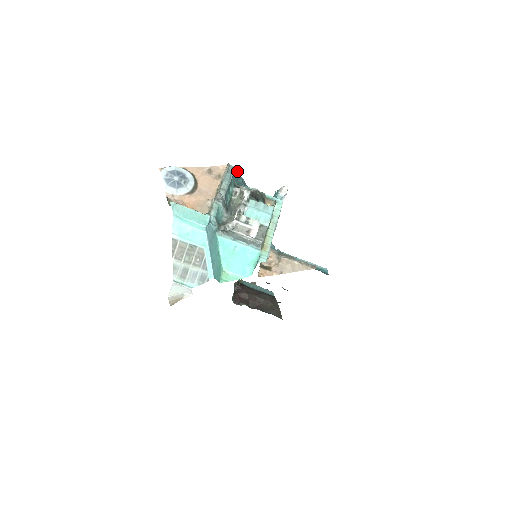
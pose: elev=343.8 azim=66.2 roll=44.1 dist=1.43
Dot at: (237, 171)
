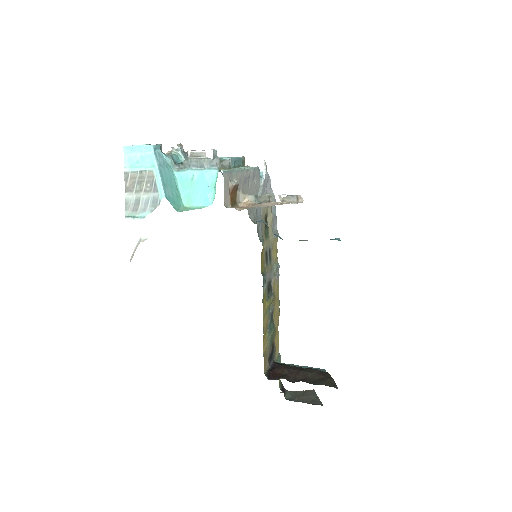
Dot at: occluded
